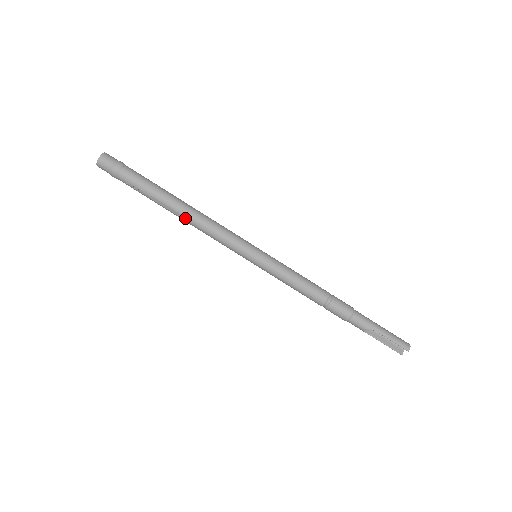
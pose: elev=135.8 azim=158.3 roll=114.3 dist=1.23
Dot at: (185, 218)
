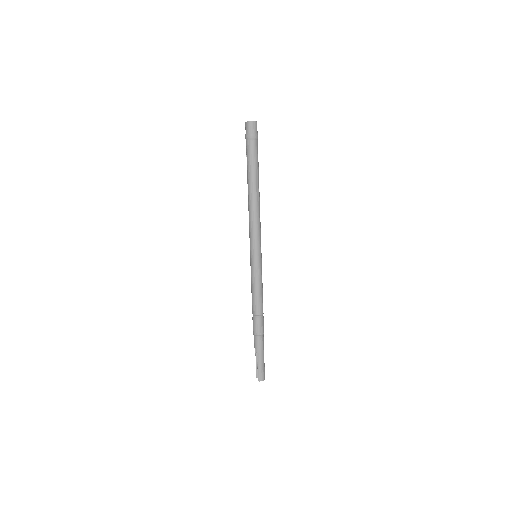
Dot at: (249, 199)
